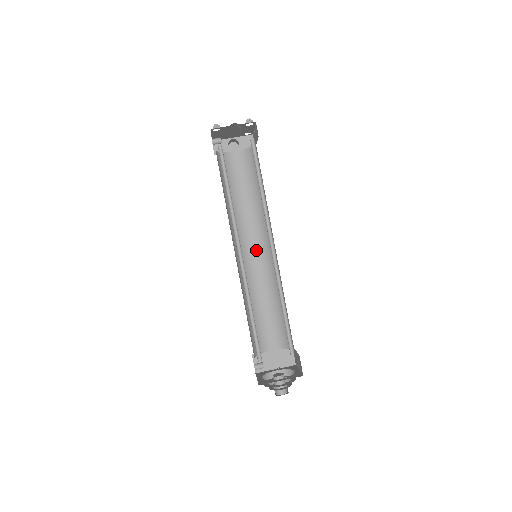
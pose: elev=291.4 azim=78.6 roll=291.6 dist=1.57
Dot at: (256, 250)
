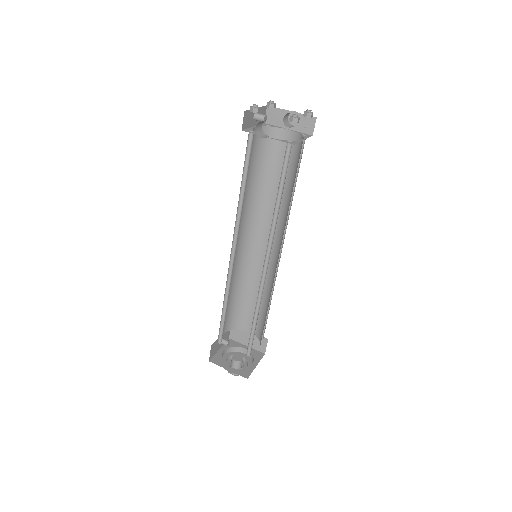
Dot at: occluded
